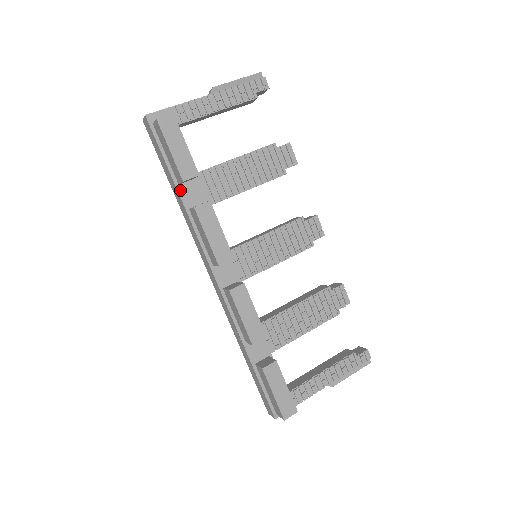
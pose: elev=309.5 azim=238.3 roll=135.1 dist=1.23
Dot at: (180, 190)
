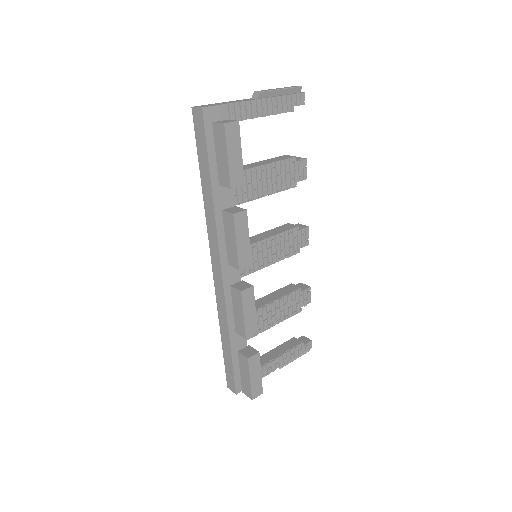
Dot at: (214, 188)
